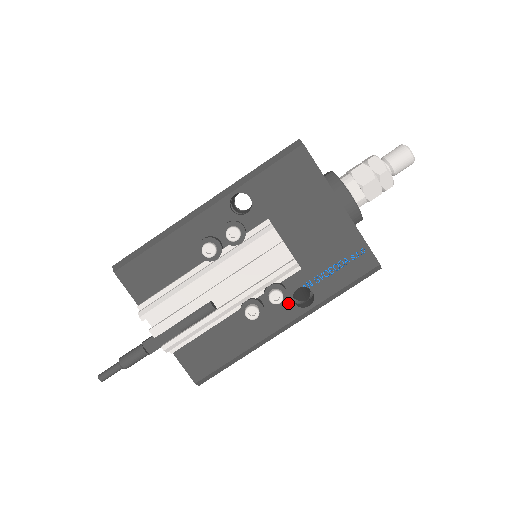
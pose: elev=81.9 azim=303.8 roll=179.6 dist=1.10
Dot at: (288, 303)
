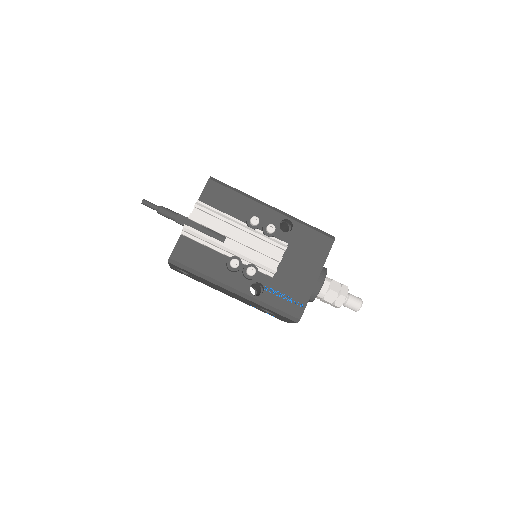
Dot at: (249, 283)
